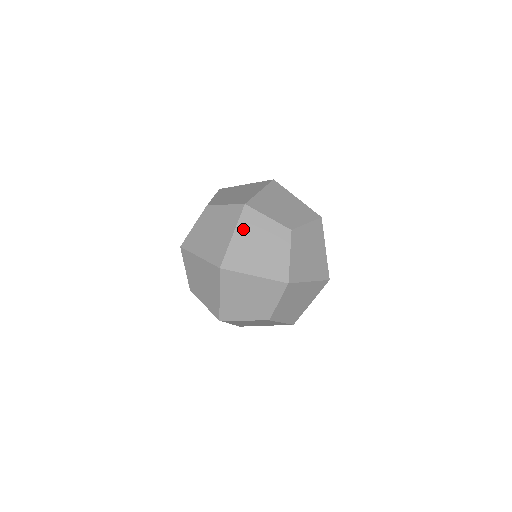
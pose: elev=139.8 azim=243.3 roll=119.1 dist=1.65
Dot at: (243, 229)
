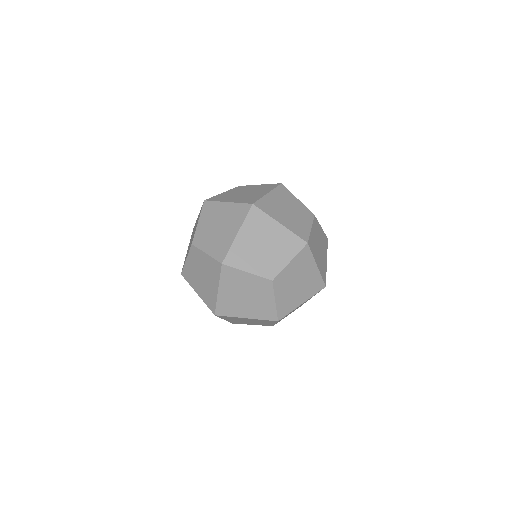
Dot at: (277, 194)
